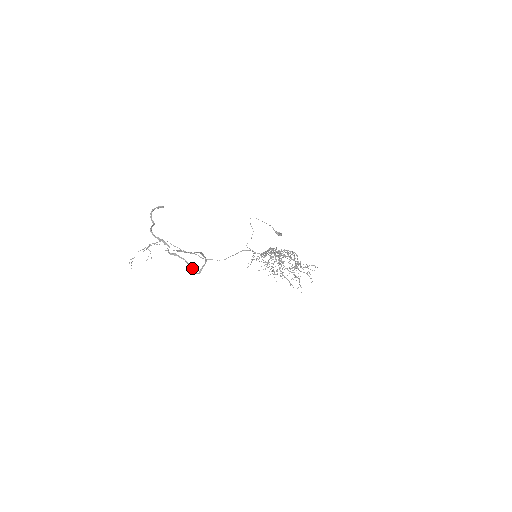
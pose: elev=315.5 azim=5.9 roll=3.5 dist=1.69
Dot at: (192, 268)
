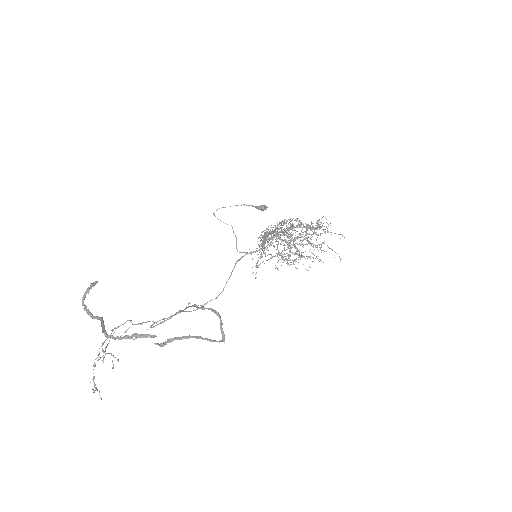
Dot at: (210, 340)
